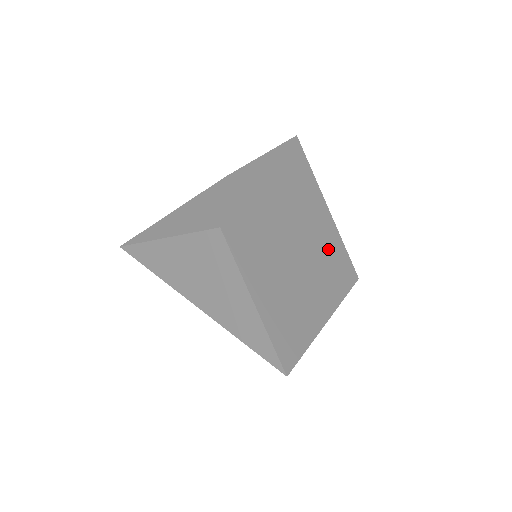
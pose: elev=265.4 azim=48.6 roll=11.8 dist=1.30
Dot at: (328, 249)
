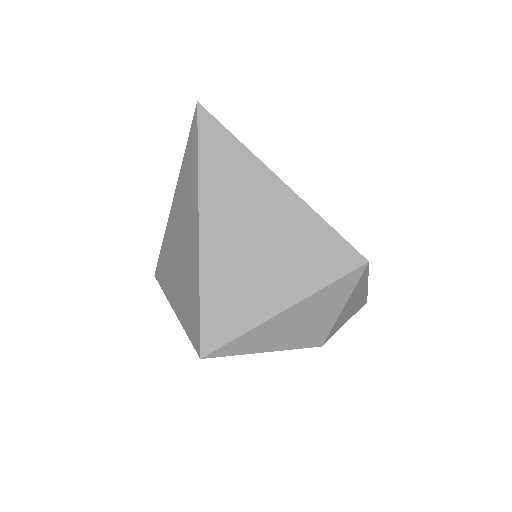
Dot at: occluded
